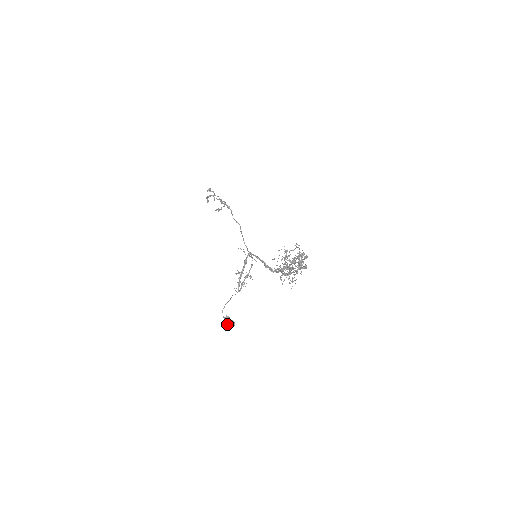
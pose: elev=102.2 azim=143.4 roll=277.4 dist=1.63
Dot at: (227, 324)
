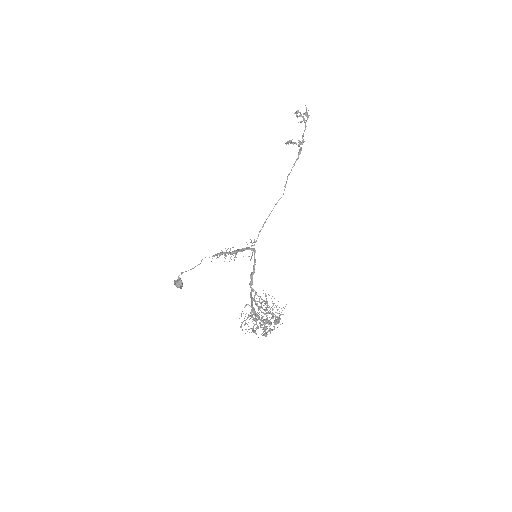
Dot at: (176, 282)
